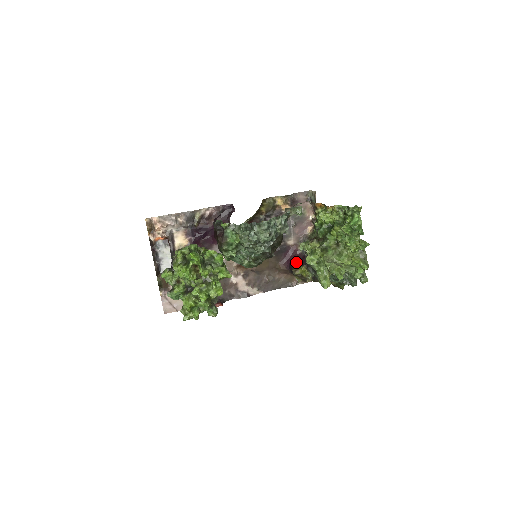
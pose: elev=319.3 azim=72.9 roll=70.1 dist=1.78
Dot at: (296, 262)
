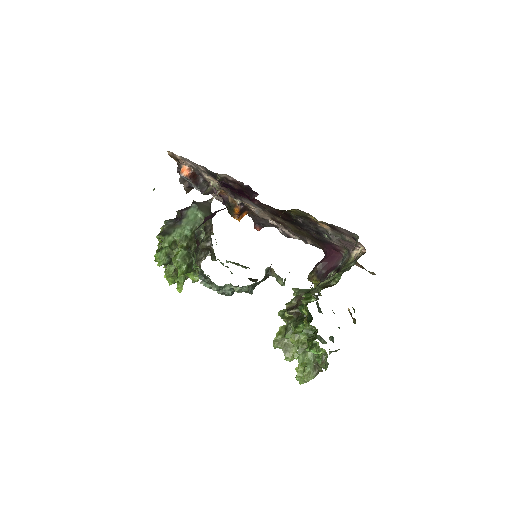
Dot at: (320, 268)
